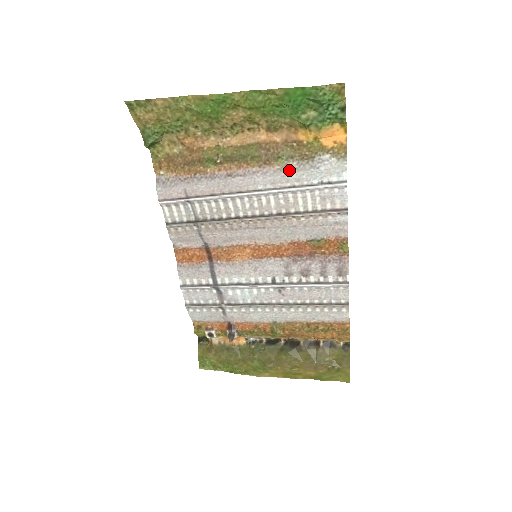
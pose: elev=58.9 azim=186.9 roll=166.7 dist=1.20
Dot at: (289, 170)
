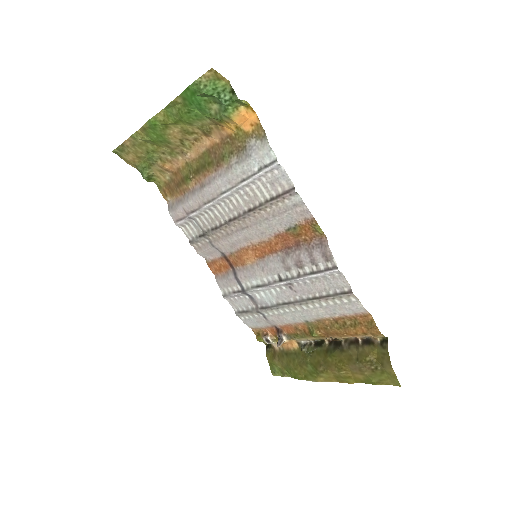
Dot at: (233, 166)
